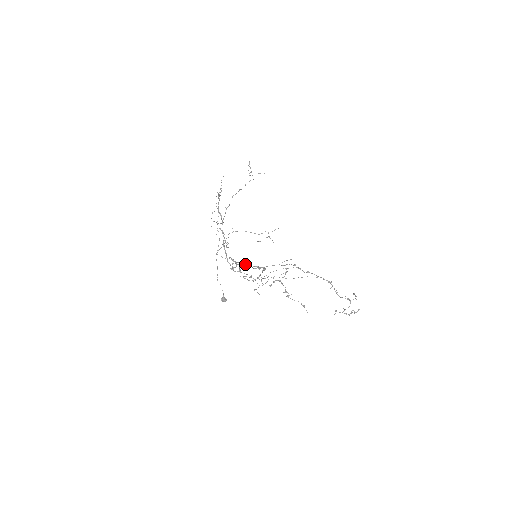
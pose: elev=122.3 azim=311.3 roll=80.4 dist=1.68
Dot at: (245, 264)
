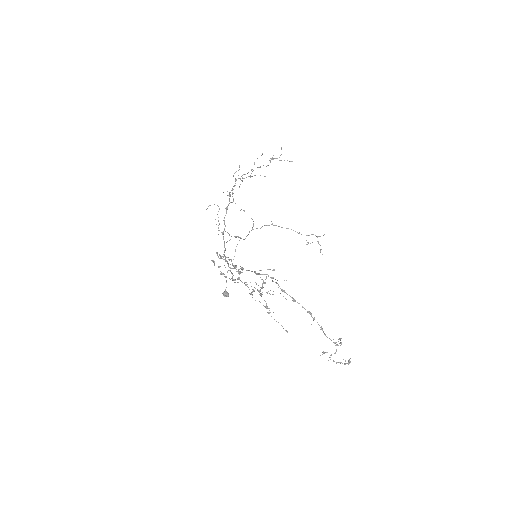
Dot at: (225, 260)
